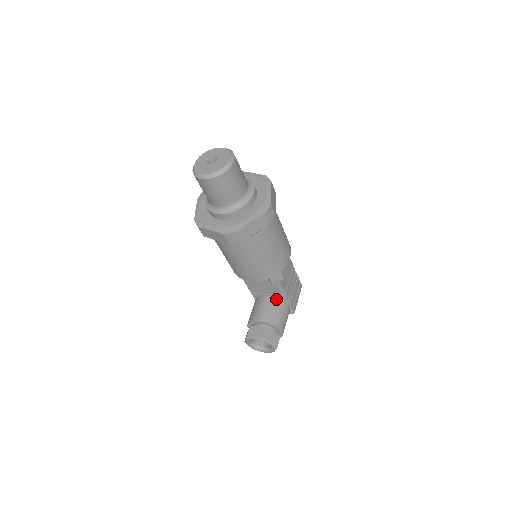
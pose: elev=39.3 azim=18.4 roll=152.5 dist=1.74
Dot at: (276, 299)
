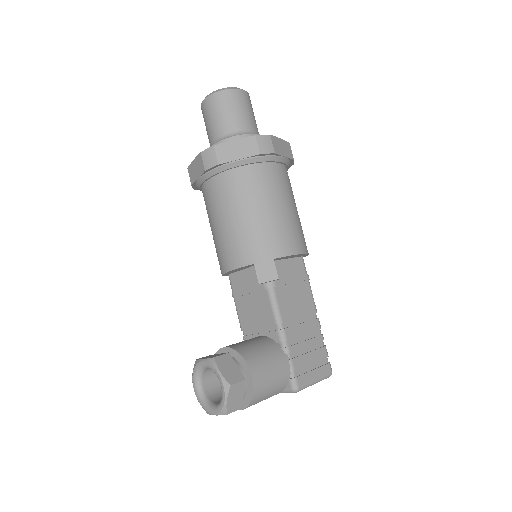
Dot at: (269, 339)
